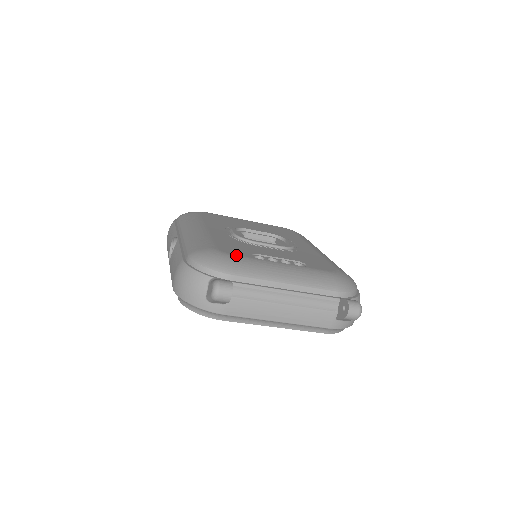
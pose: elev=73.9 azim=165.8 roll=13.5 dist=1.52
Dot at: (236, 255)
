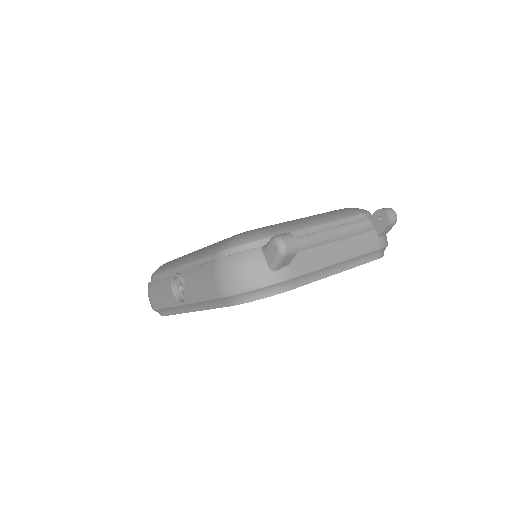
Dot at: occluded
